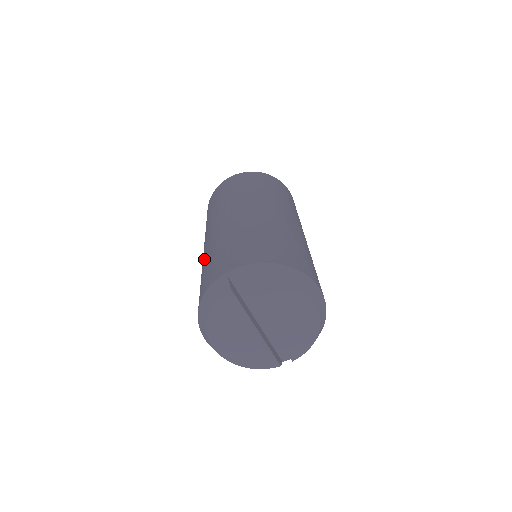
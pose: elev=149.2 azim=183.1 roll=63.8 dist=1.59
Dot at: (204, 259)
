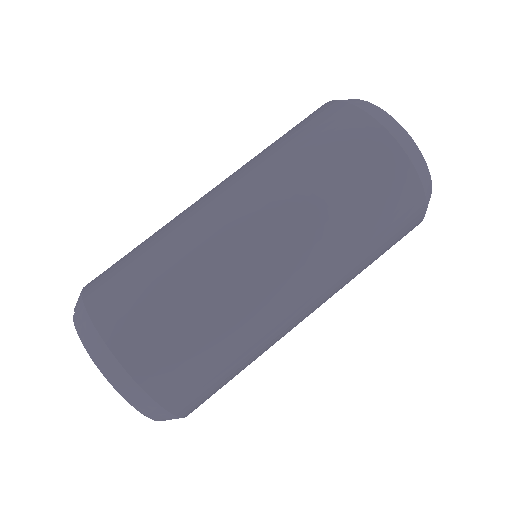
Dot at: occluded
